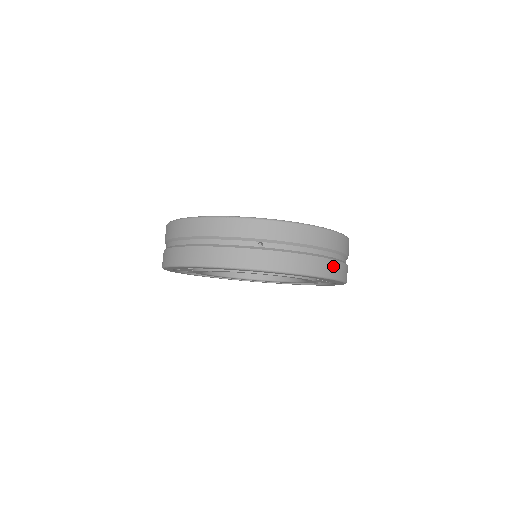
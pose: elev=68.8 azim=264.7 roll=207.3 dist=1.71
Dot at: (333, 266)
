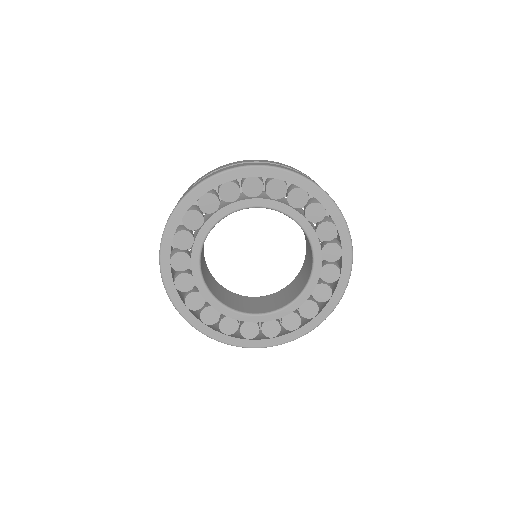
Dot at: occluded
